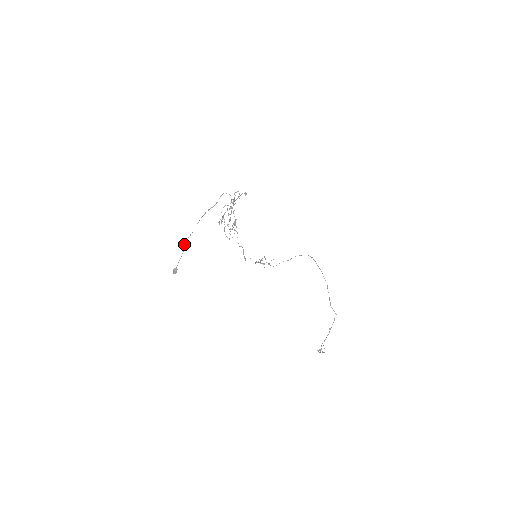
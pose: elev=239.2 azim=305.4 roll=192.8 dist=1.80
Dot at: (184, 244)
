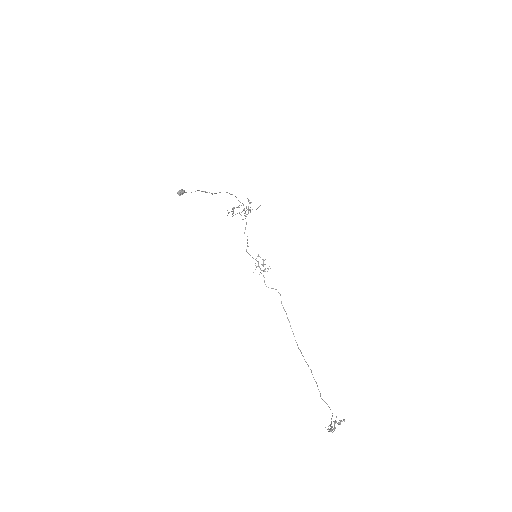
Dot at: occluded
